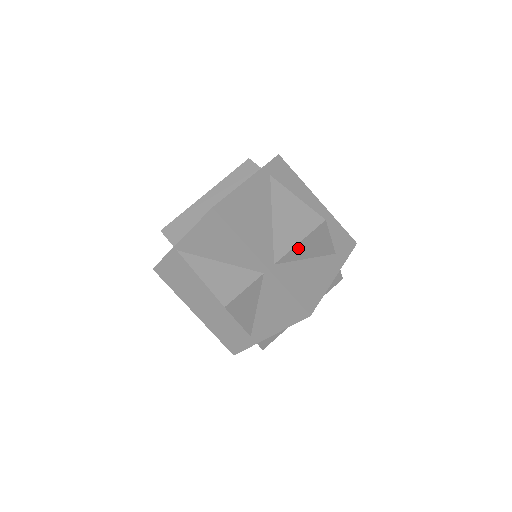
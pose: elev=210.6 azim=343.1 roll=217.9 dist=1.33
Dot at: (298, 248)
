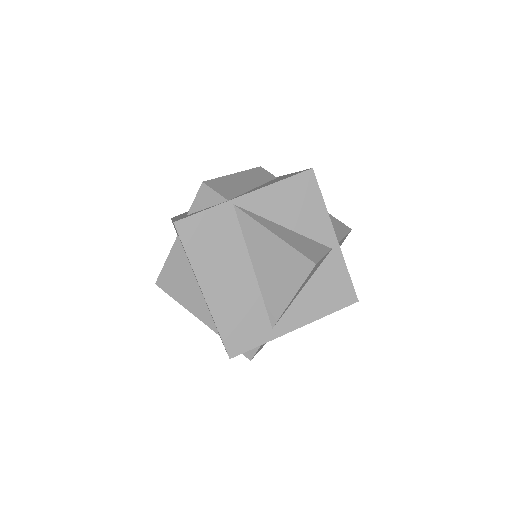
Dot at: (339, 243)
